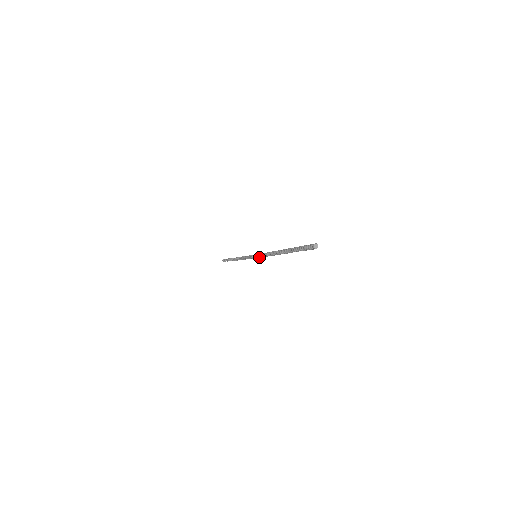
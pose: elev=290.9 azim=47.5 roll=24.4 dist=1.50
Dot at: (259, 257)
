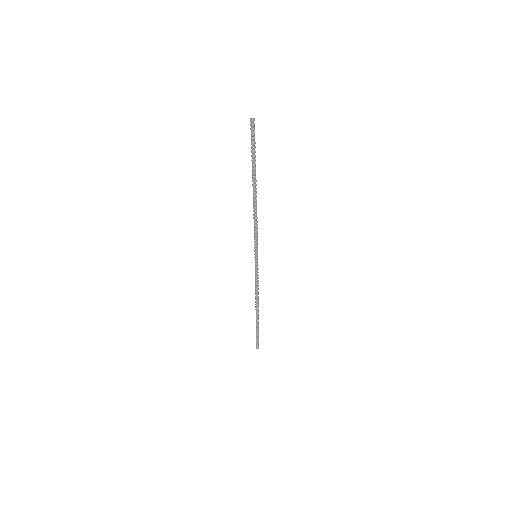
Dot at: (256, 248)
